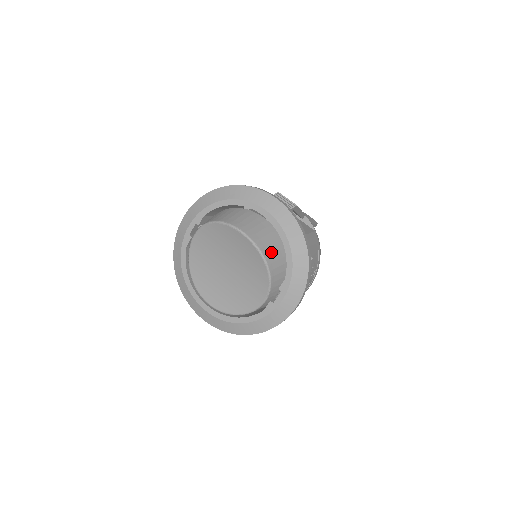
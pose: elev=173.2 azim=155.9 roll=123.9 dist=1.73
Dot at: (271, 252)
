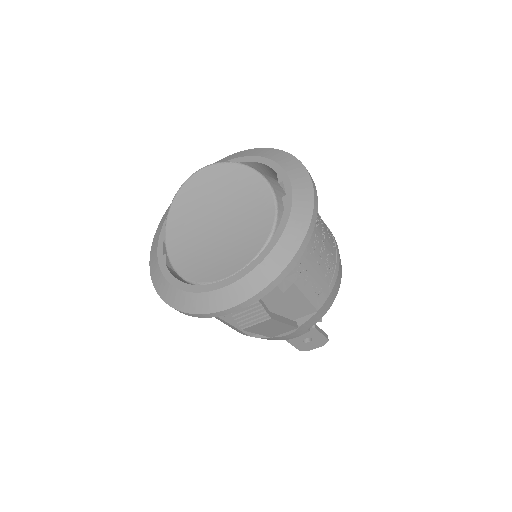
Dot at: occluded
